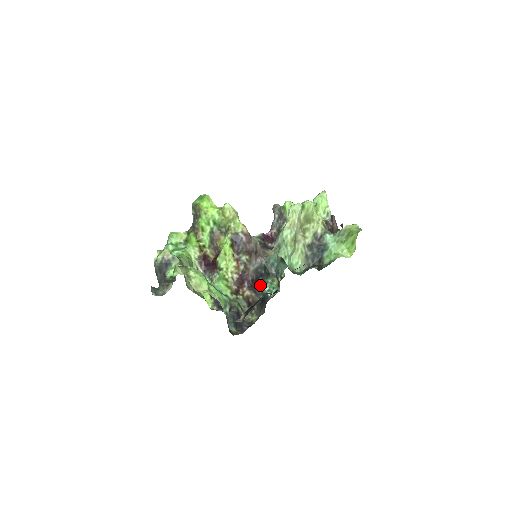
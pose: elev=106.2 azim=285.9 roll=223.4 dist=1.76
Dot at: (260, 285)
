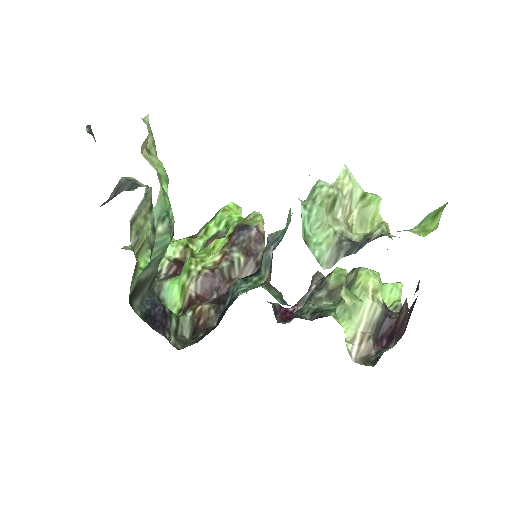
Dot at: (235, 286)
